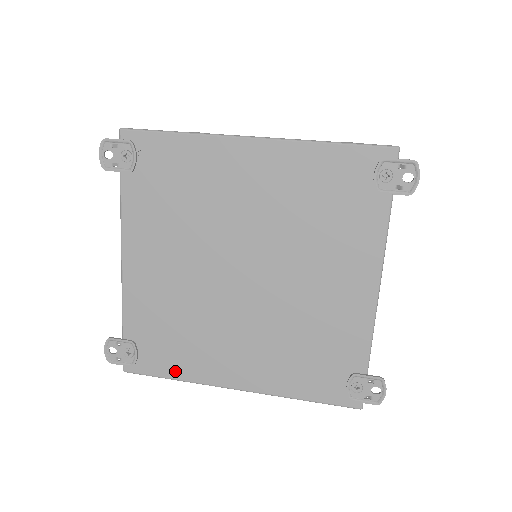
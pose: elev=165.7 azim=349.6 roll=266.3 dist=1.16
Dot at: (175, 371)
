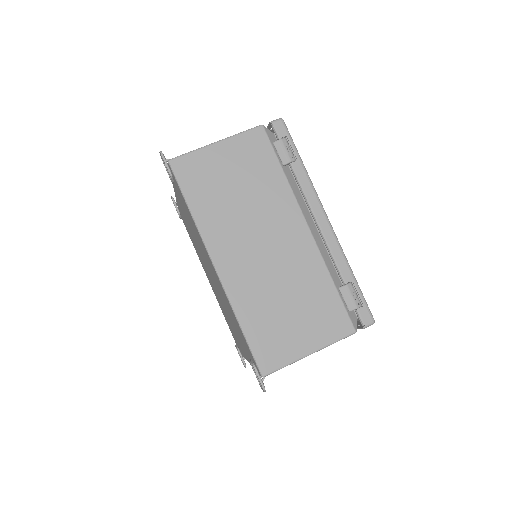
Dot at: occluded
